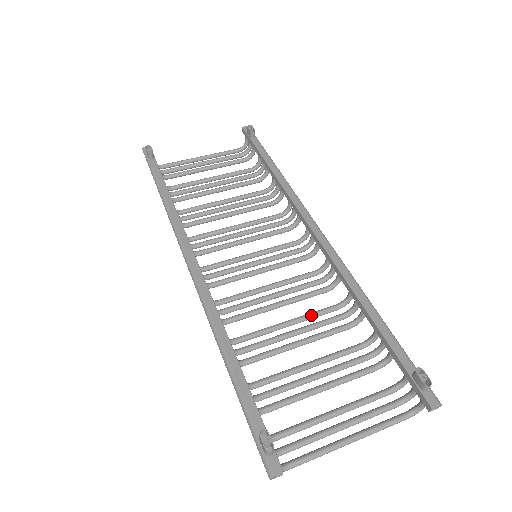
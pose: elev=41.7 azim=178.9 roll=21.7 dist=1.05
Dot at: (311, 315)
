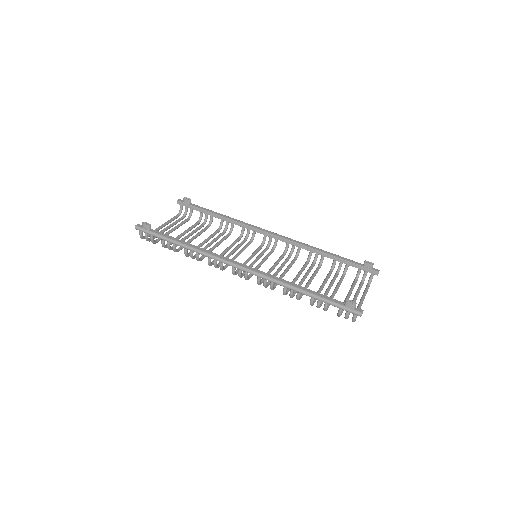
Dot at: (302, 270)
